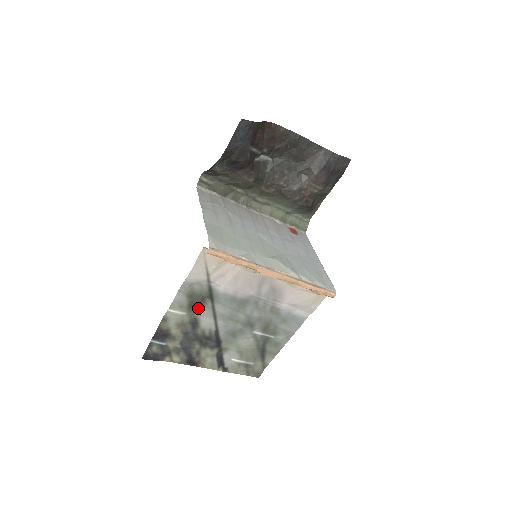
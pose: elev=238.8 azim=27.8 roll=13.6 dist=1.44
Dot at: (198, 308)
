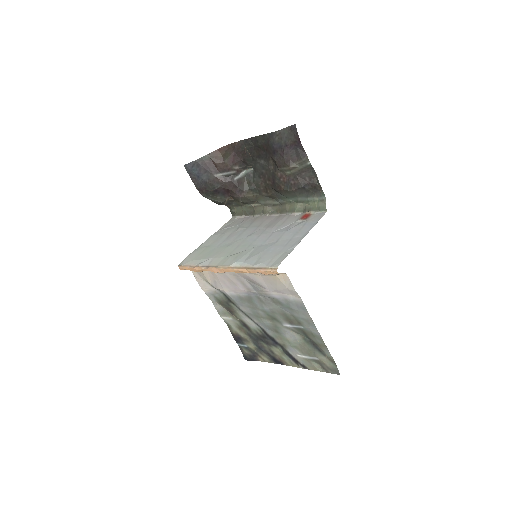
Dot at: (234, 312)
